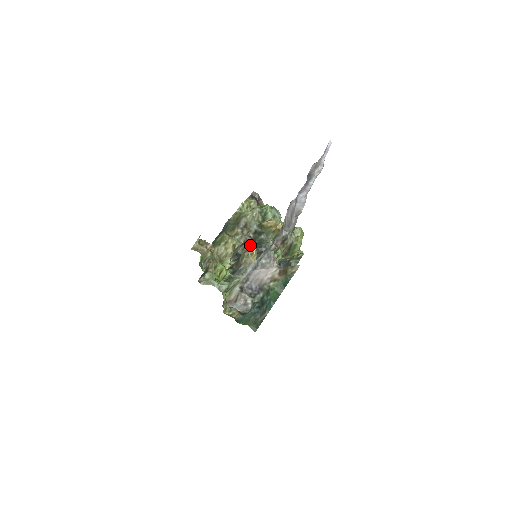
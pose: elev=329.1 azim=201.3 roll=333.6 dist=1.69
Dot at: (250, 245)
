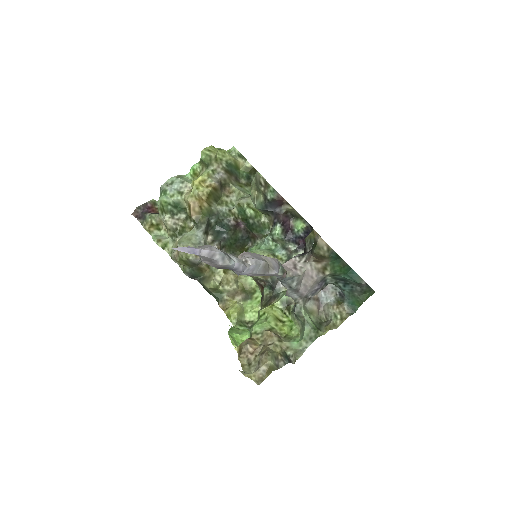
Dot at: (223, 242)
